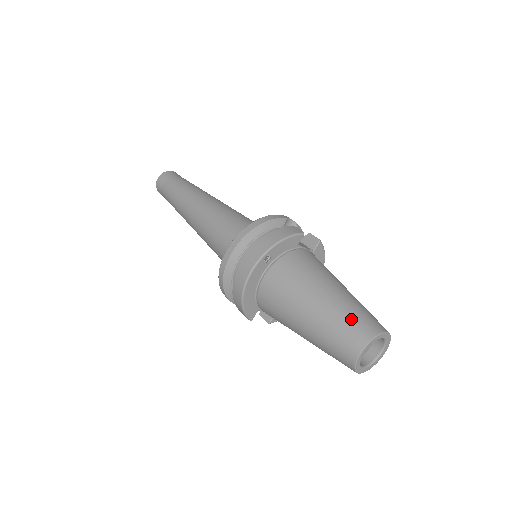
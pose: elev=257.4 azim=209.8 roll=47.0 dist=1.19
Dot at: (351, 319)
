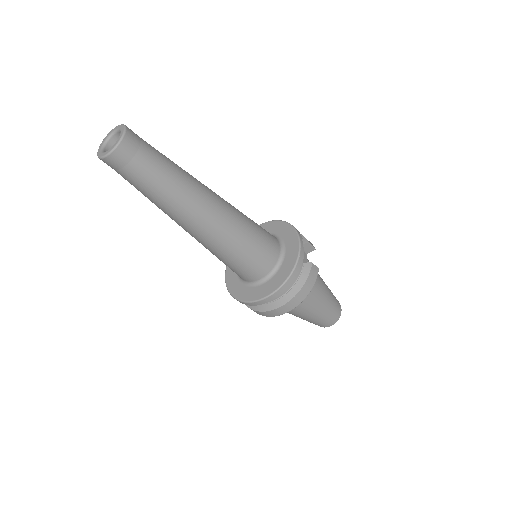
Dot at: (331, 315)
